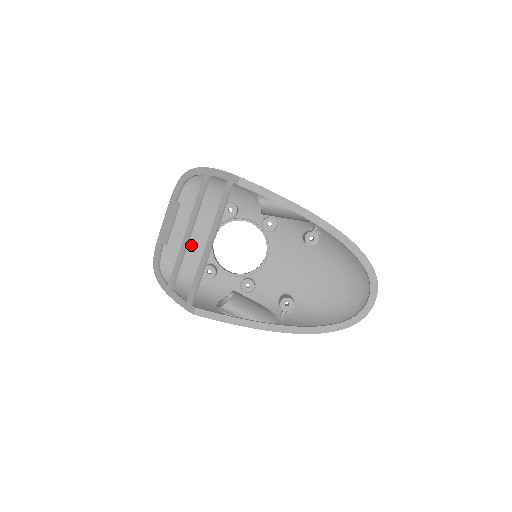
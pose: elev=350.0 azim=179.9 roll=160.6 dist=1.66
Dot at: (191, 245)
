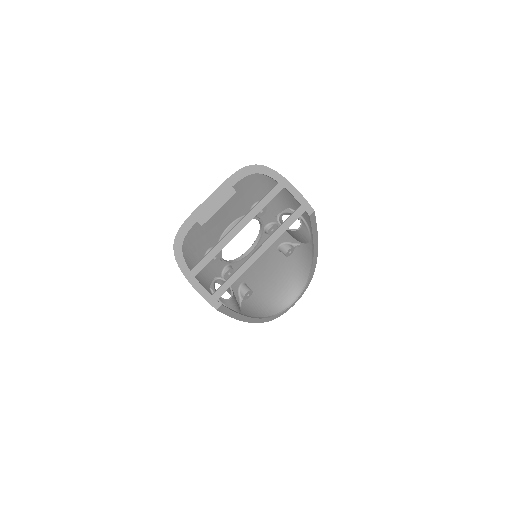
Dot at: (212, 228)
